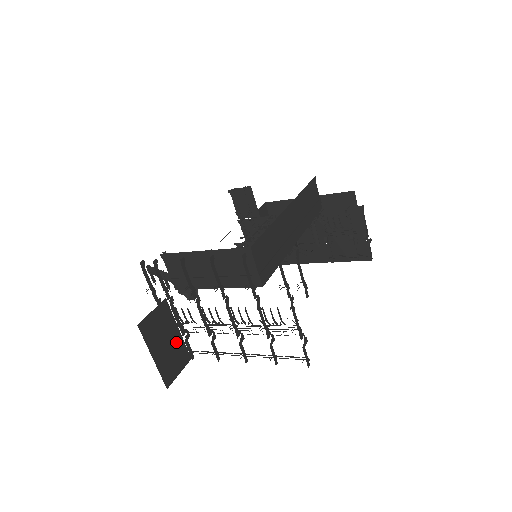
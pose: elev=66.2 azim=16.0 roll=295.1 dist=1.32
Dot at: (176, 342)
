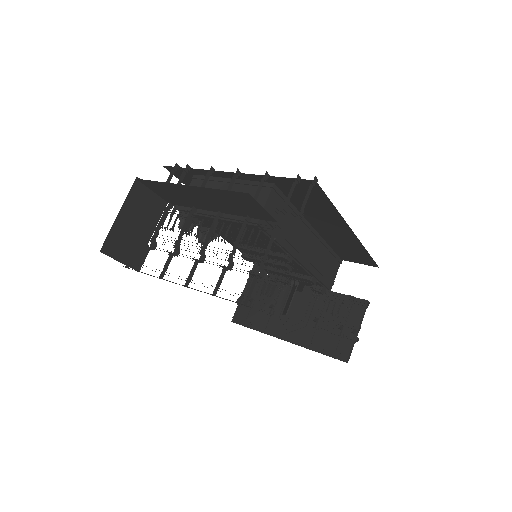
Dot at: (141, 238)
